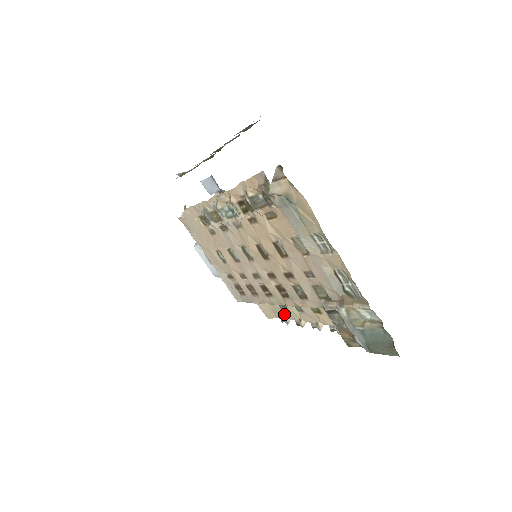
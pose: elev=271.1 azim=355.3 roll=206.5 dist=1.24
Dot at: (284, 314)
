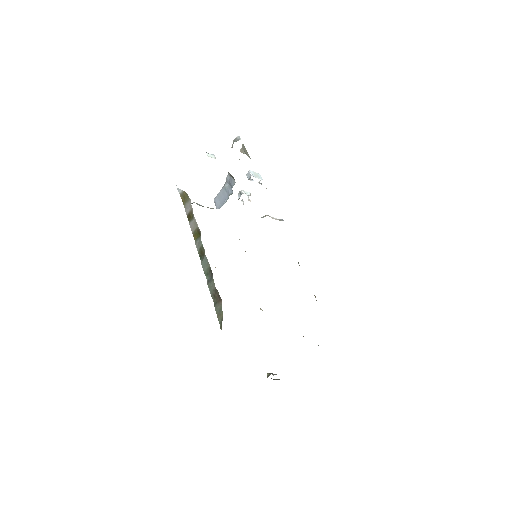
Dot at: occluded
